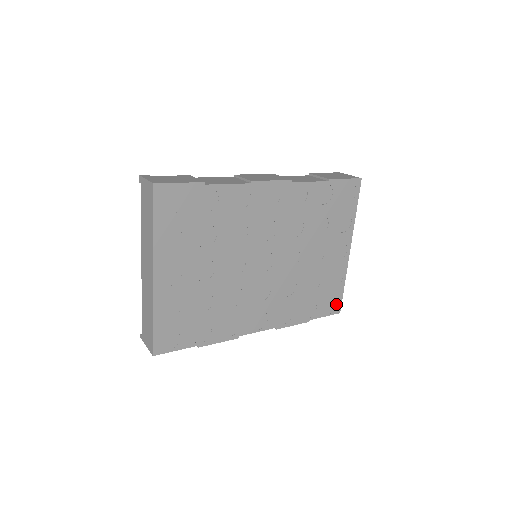
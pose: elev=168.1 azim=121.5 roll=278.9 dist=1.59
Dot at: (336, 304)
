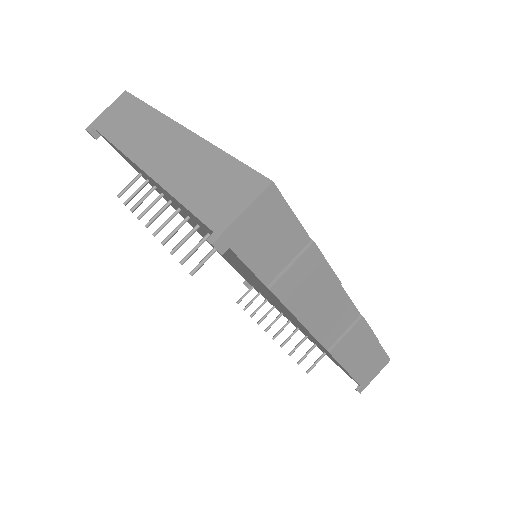
Dot at: occluded
